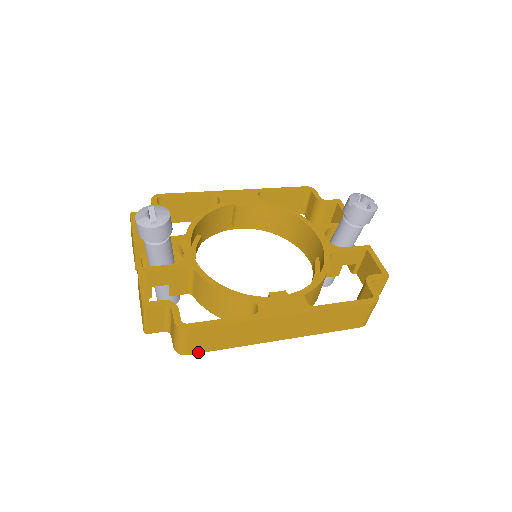
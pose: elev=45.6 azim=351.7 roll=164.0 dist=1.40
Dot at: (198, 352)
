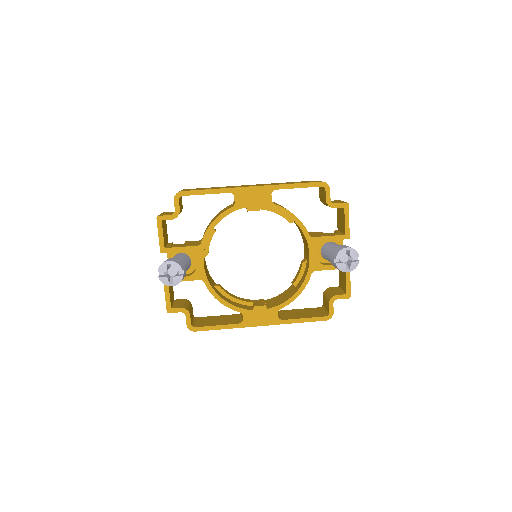
Dot at: occluded
